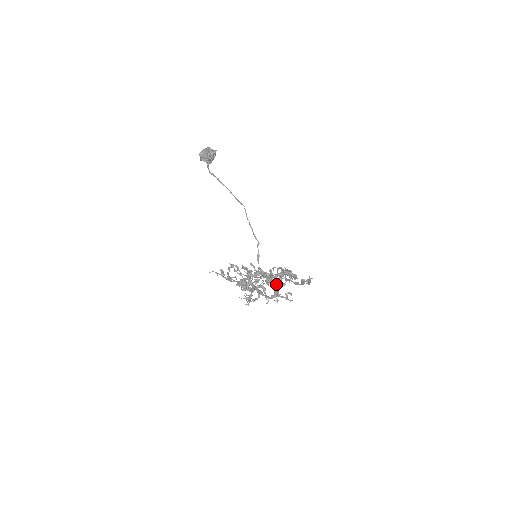
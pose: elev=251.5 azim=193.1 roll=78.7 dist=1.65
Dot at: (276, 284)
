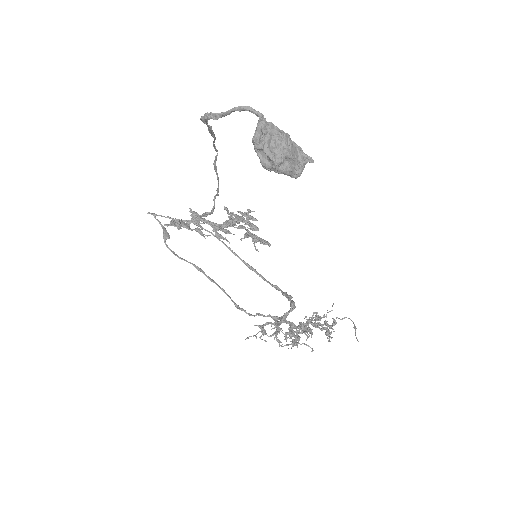
Dot at: occluded
